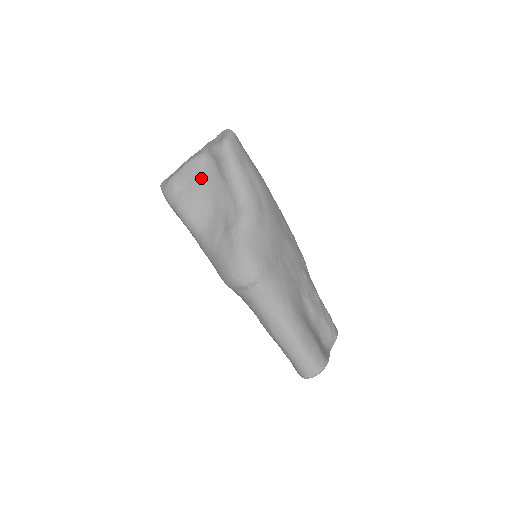
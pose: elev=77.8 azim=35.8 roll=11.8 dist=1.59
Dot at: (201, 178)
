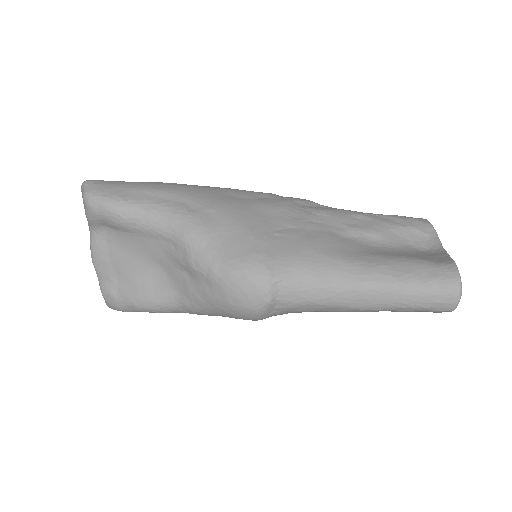
Dot at: (117, 256)
